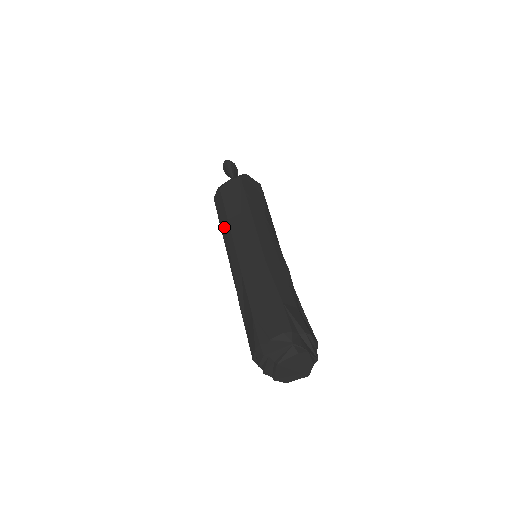
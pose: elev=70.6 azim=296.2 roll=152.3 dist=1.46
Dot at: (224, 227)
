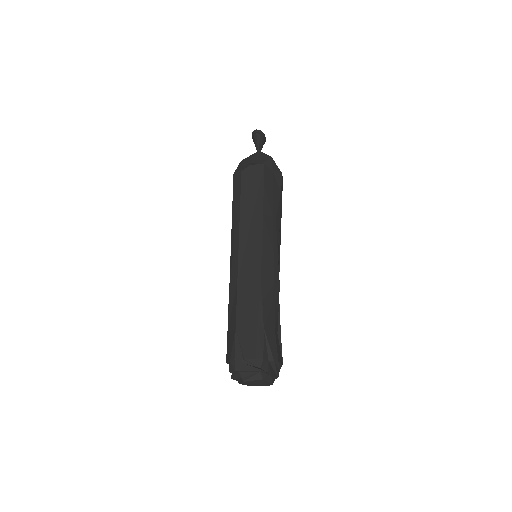
Dot at: (235, 216)
